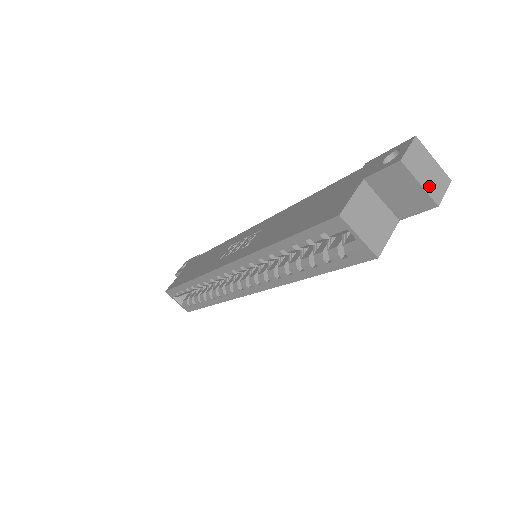
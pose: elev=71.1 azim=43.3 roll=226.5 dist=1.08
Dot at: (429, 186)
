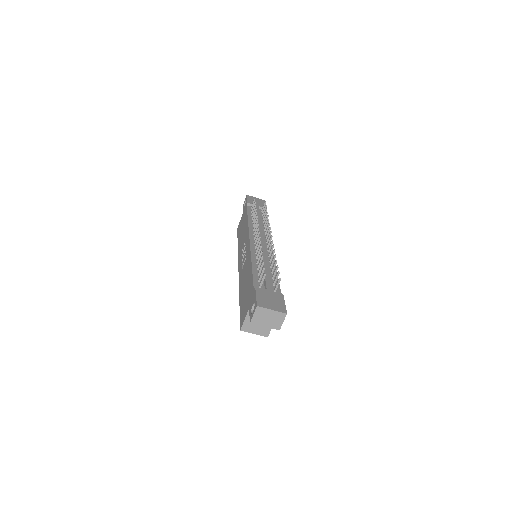
Dot at: (271, 325)
